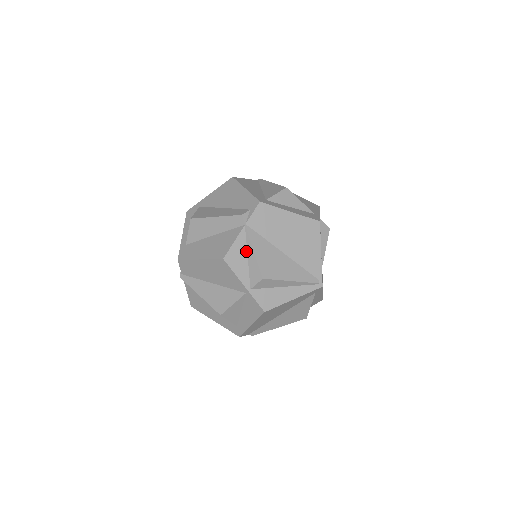
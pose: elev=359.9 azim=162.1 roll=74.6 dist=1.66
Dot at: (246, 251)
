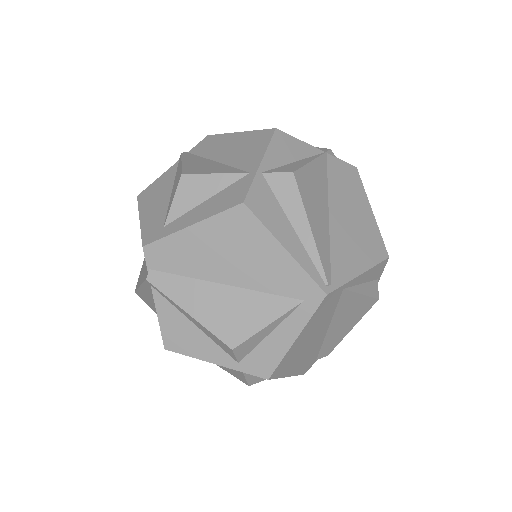
Dot at: (301, 158)
